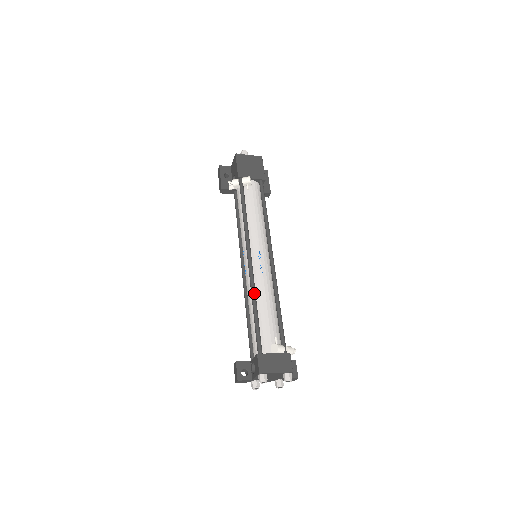
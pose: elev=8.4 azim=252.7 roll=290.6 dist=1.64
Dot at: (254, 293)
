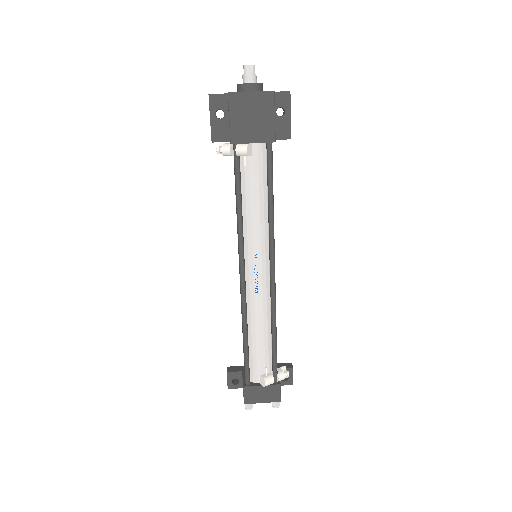
Dot at: (245, 321)
